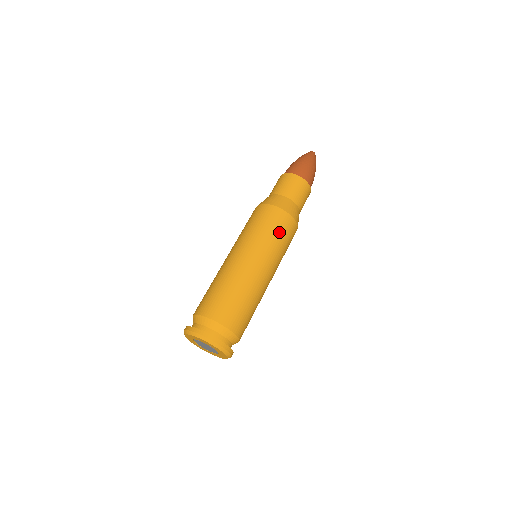
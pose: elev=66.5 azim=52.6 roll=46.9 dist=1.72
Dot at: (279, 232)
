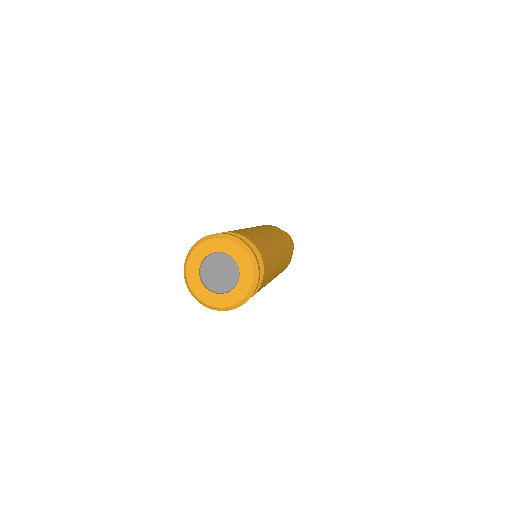
Dot at: (274, 229)
